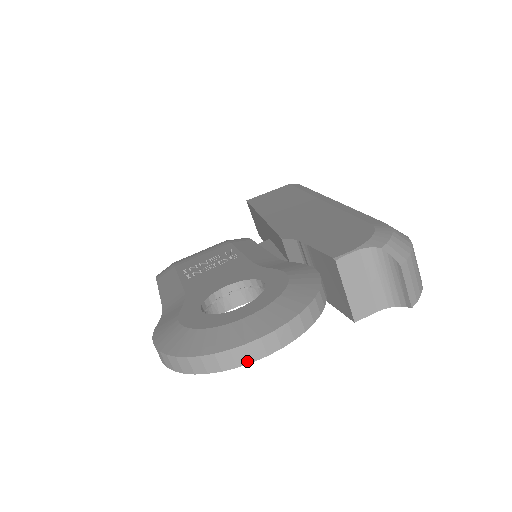
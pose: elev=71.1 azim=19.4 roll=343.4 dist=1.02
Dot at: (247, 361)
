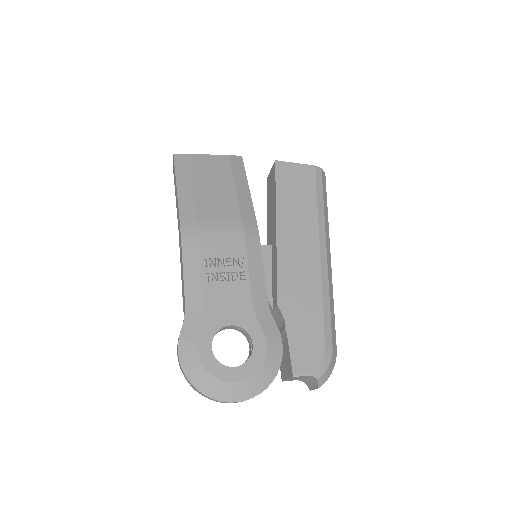
Dot at: occluded
